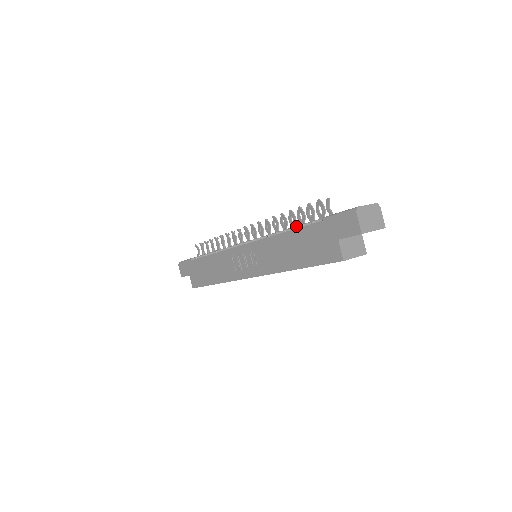
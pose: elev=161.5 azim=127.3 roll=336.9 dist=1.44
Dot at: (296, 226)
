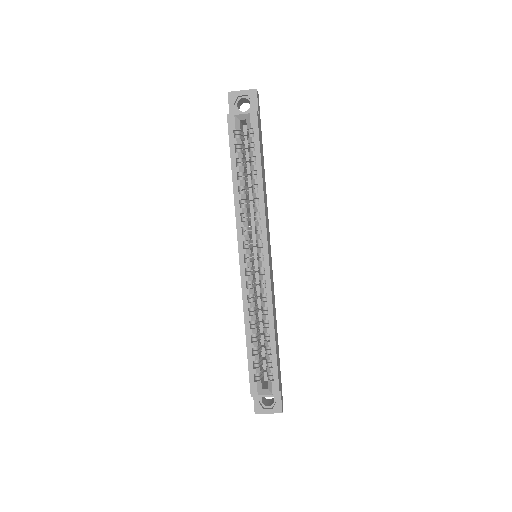
Dot at: occluded
